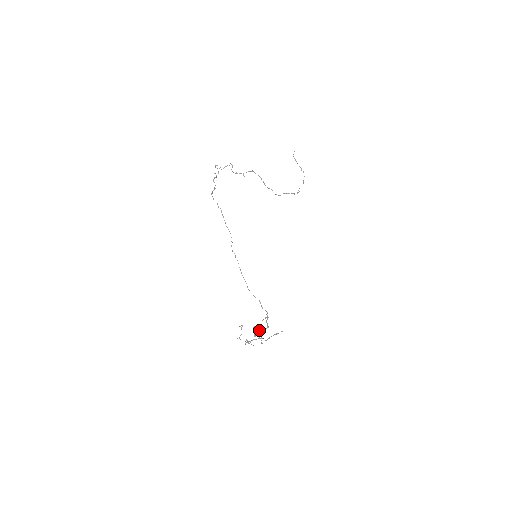
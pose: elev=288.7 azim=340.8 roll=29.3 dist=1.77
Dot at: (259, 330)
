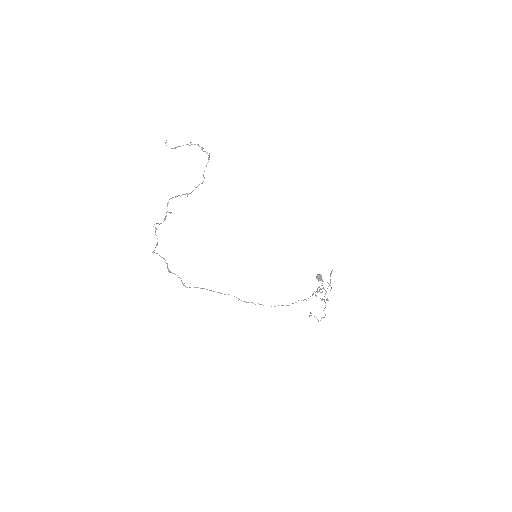
Dot at: (318, 277)
